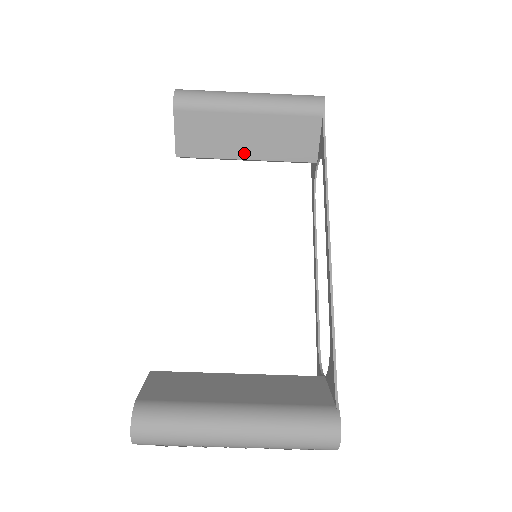
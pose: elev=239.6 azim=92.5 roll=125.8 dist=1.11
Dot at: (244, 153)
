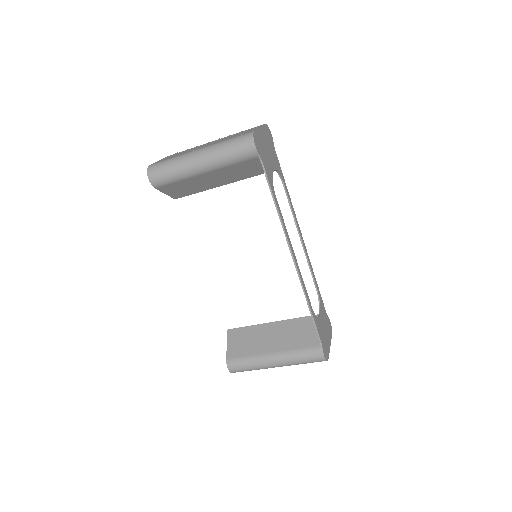
Dot at: (217, 185)
